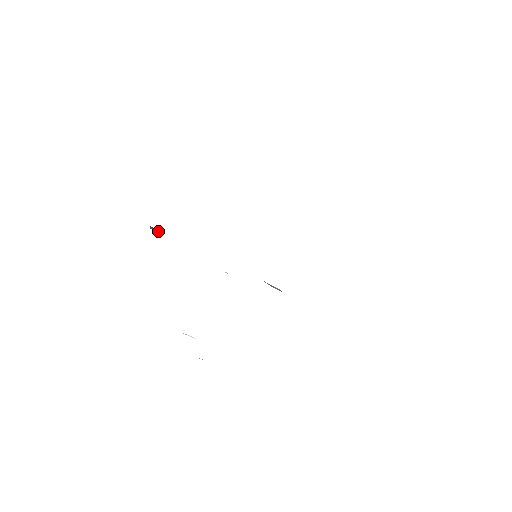
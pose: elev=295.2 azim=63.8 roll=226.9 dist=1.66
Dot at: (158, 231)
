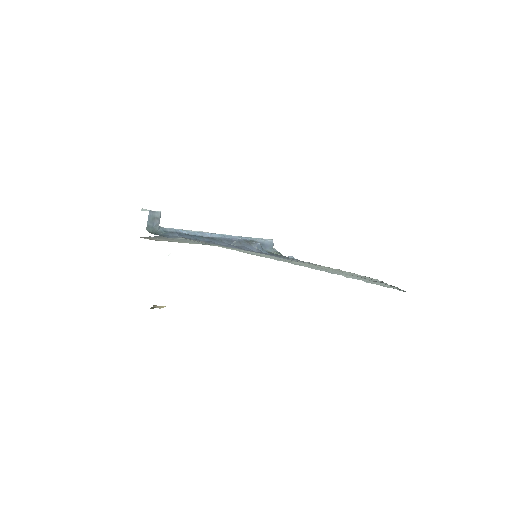
Dot at: (157, 223)
